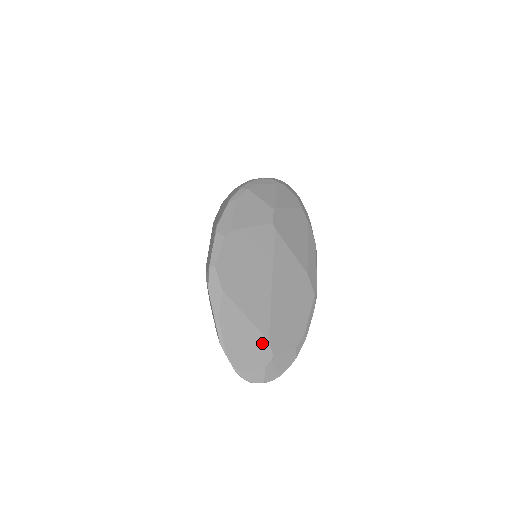
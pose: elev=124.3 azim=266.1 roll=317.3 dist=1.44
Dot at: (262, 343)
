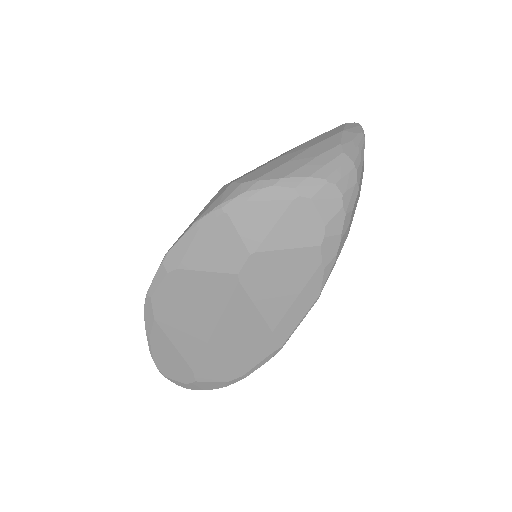
Dot at: (187, 370)
